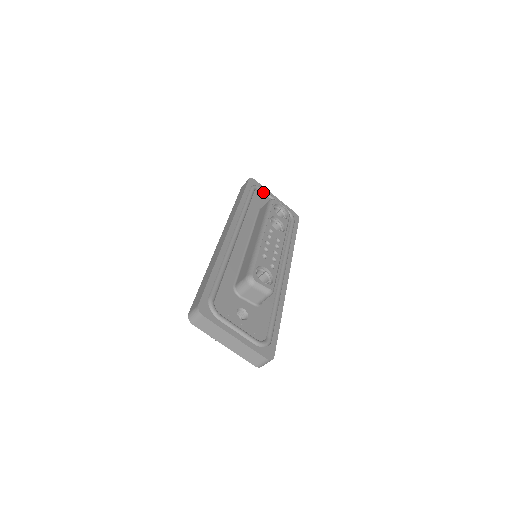
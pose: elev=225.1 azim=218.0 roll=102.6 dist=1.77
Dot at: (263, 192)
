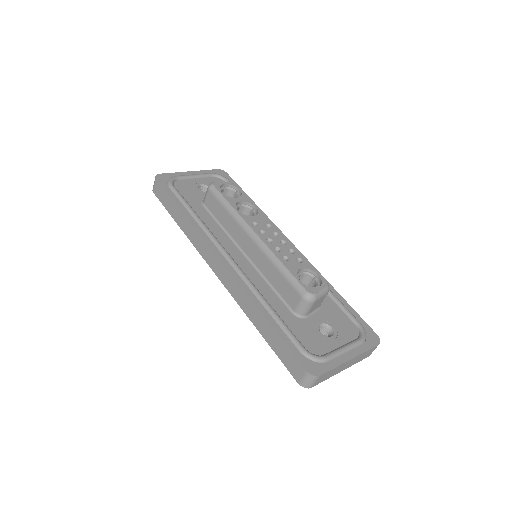
Dot at: (180, 180)
